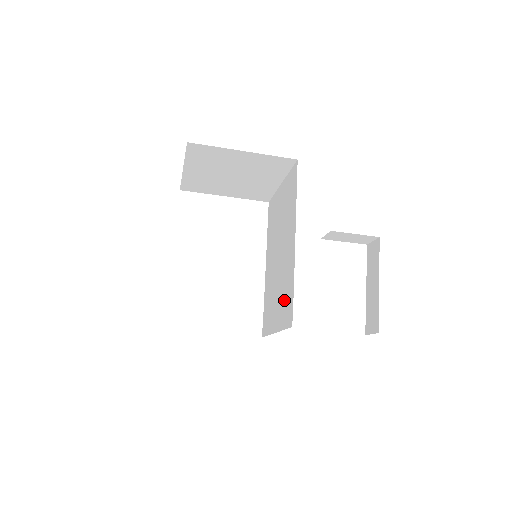
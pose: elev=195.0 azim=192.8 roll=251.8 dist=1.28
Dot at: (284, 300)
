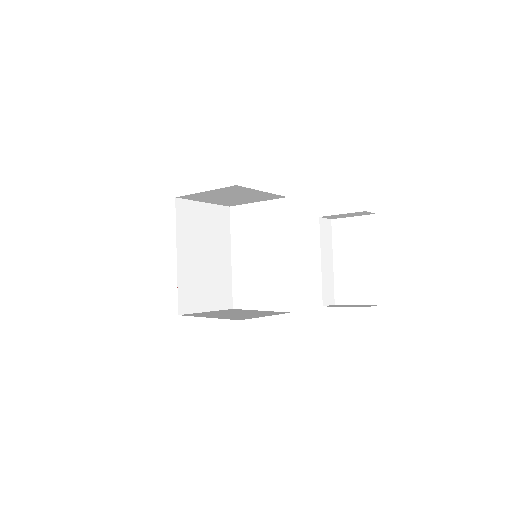
Dot at: occluded
